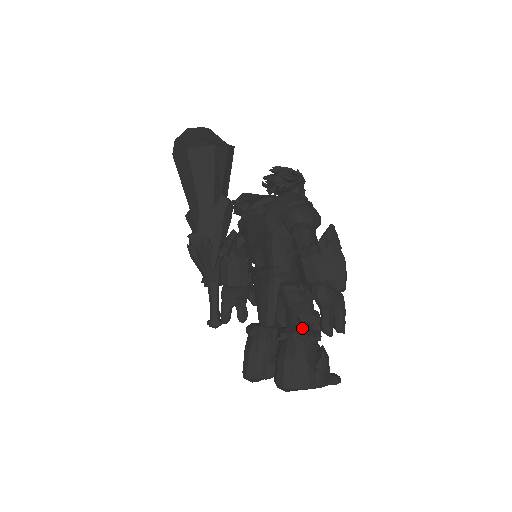
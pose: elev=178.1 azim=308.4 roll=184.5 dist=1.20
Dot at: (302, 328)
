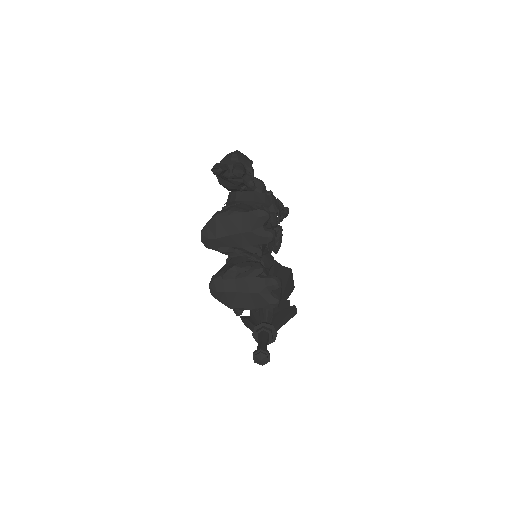
Dot at: occluded
